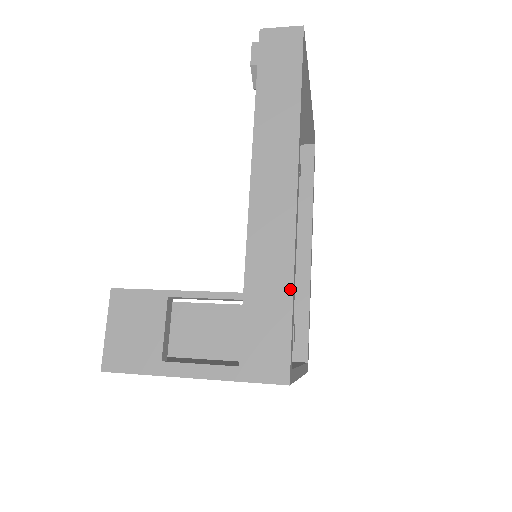
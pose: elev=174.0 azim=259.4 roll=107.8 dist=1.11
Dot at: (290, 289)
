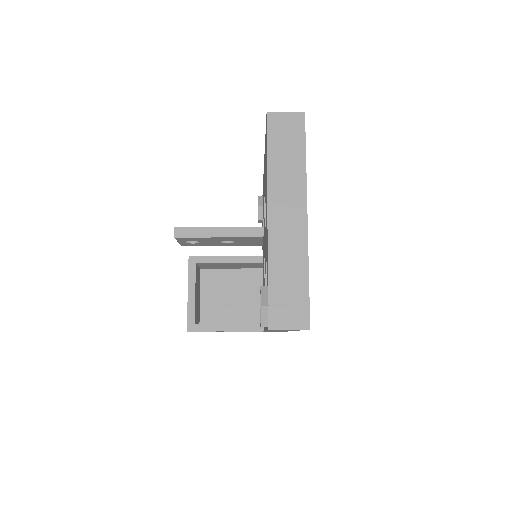
Dot at: occluded
